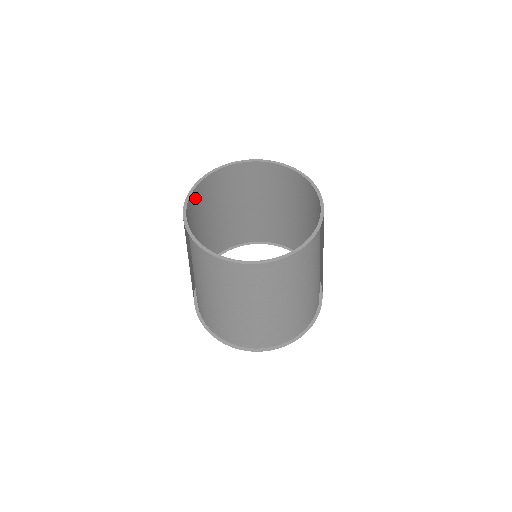
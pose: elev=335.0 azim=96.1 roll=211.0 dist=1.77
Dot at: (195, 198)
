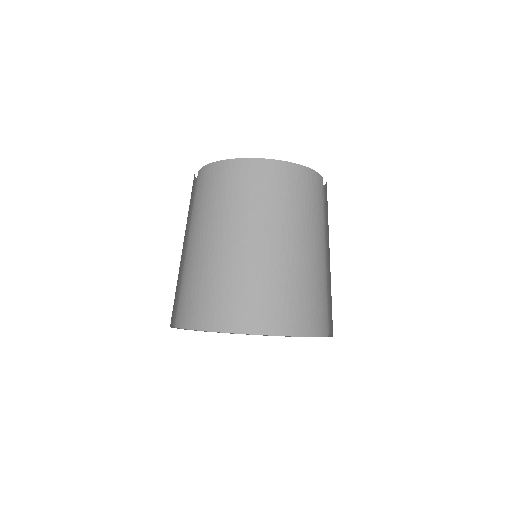
Dot at: occluded
